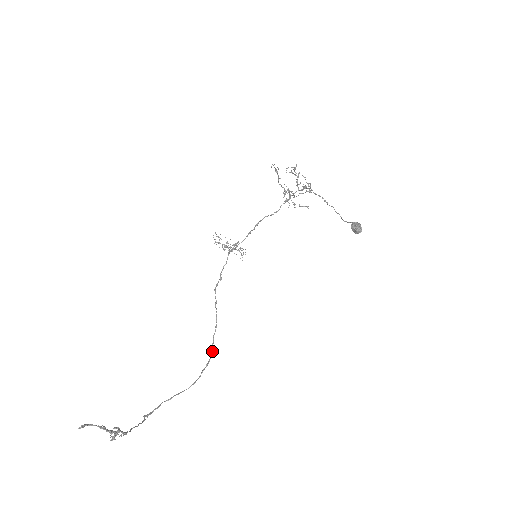
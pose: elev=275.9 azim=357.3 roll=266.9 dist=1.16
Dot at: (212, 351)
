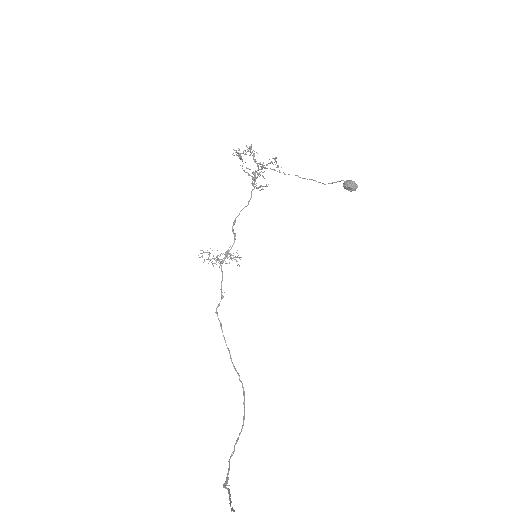
Dot at: occluded
